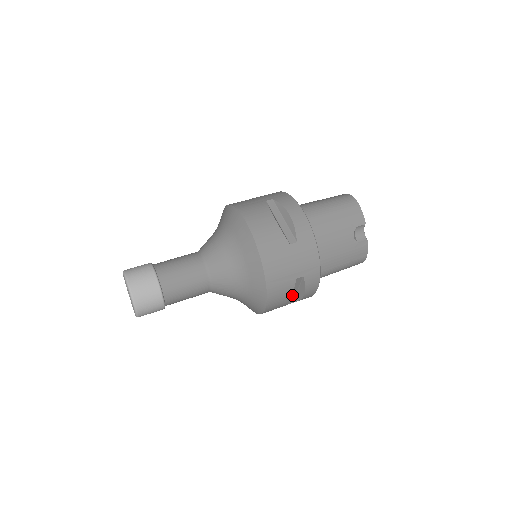
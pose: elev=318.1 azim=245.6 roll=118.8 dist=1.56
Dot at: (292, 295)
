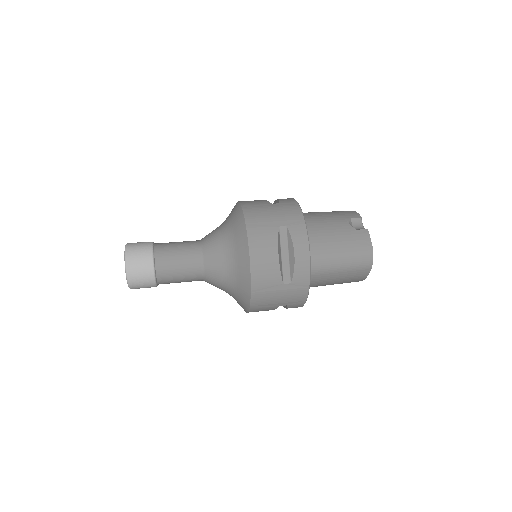
Dot at: (285, 264)
